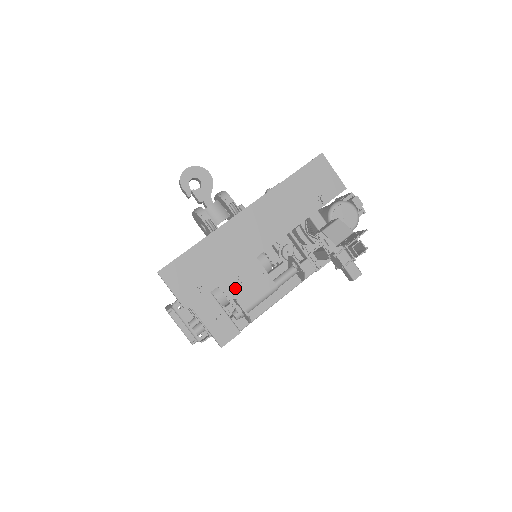
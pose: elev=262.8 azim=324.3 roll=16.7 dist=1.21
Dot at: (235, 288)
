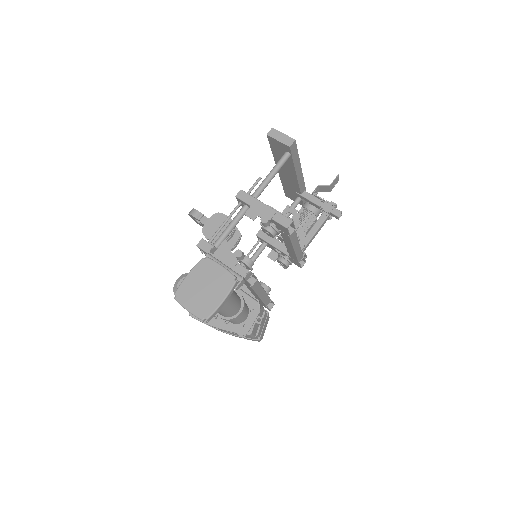
Dot at: occluded
